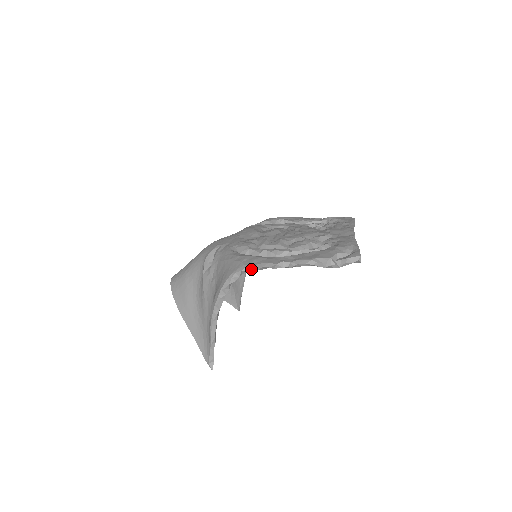
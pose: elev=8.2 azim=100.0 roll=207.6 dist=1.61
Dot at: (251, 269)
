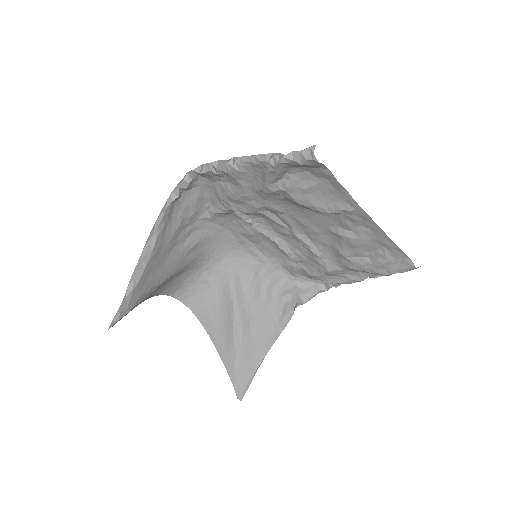
Dot at: (195, 169)
